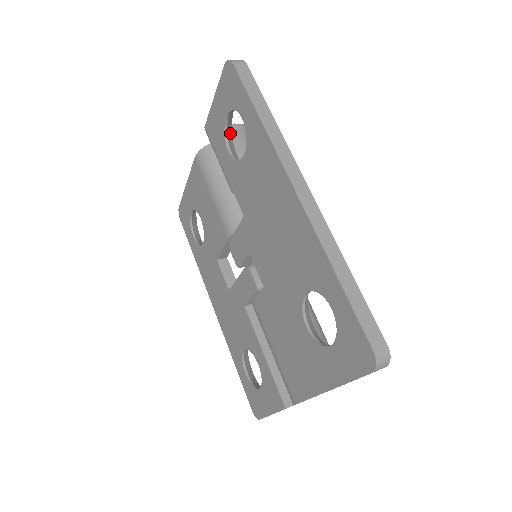
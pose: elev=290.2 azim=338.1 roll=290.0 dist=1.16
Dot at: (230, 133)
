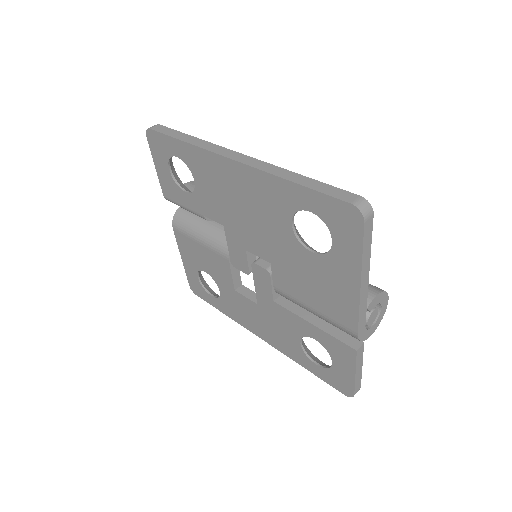
Dot at: (181, 183)
